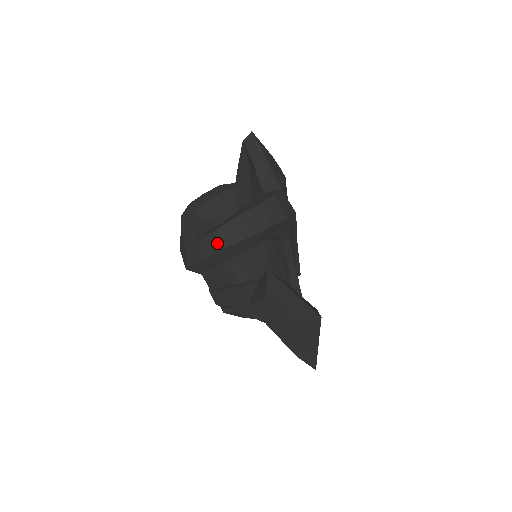
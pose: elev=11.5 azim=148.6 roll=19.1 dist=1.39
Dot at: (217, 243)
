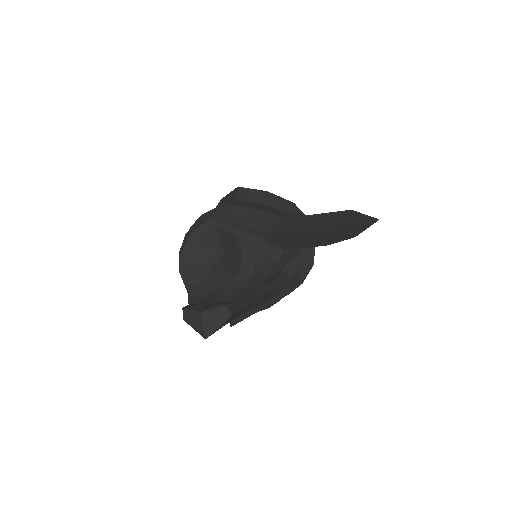
Dot at: occluded
